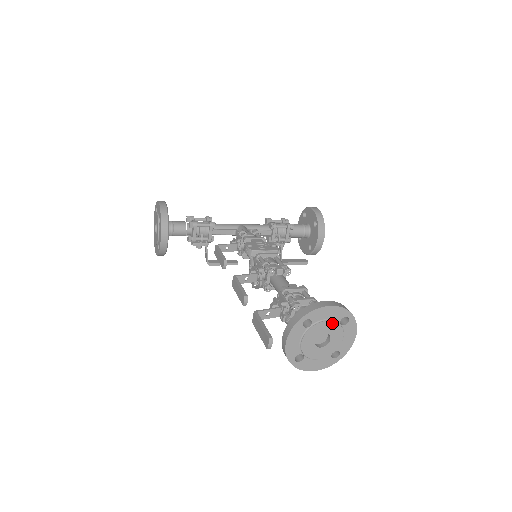
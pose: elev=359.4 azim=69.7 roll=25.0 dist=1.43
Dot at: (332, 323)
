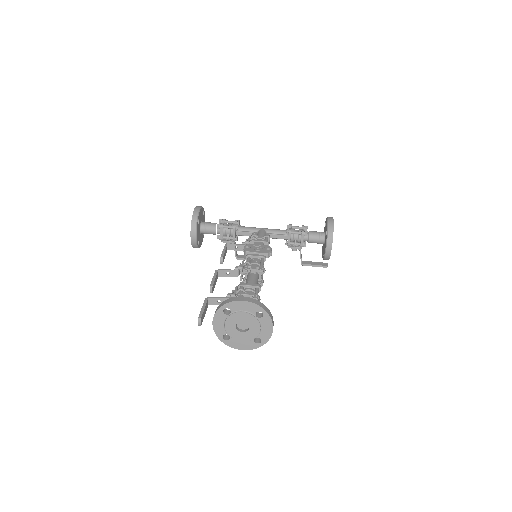
Dot at: (248, 314)
